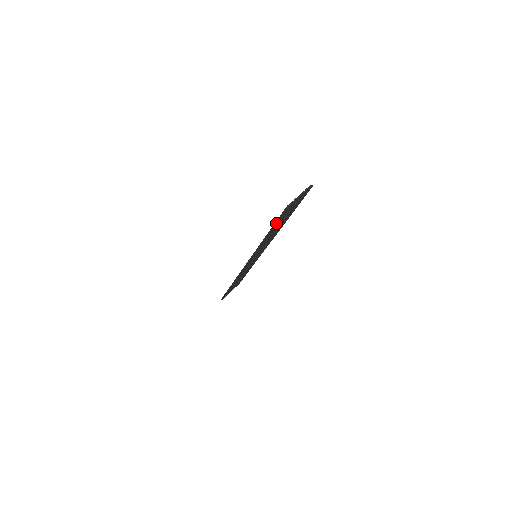
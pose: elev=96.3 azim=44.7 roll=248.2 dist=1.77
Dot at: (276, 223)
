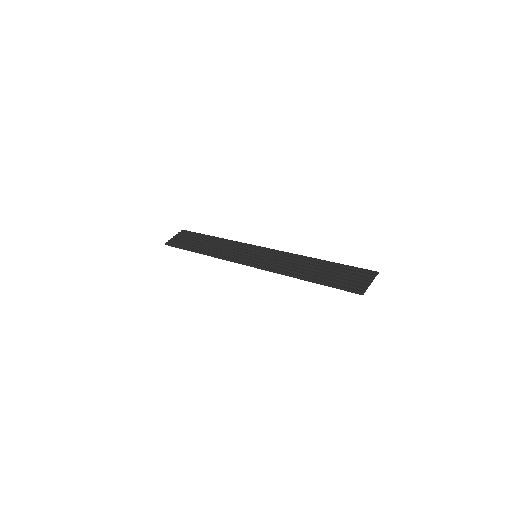
Dot at: occluded
